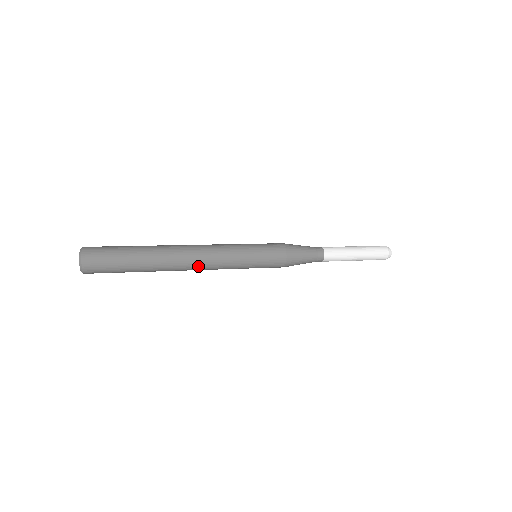
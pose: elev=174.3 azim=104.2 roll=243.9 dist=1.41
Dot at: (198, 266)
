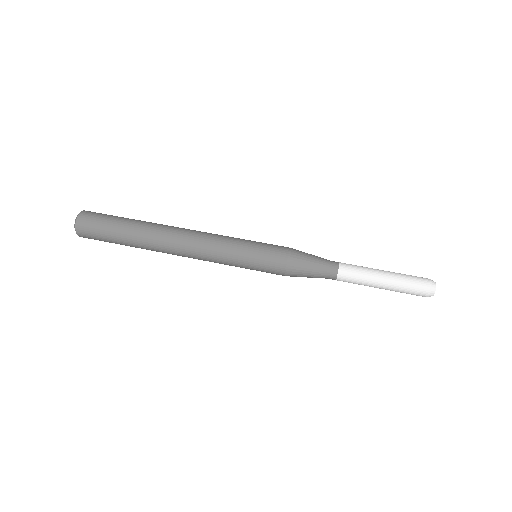
Dot at: (187, 256)
